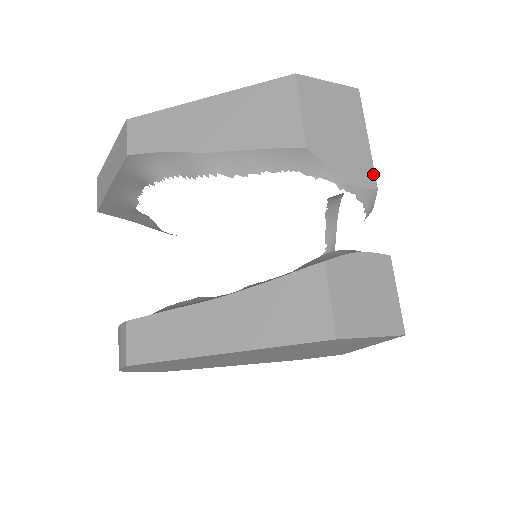
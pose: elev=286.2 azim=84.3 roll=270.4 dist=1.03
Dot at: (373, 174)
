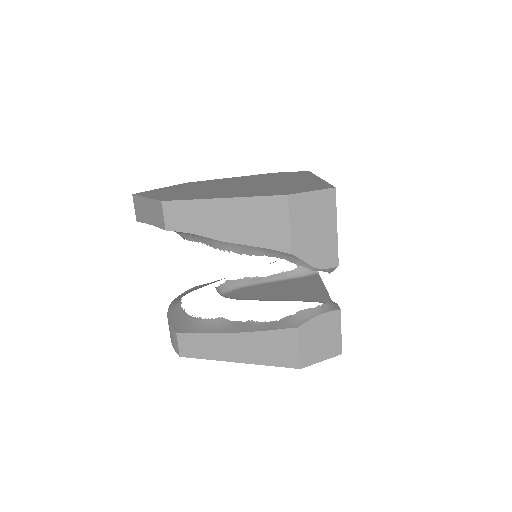
Dot at: (337, 256)
